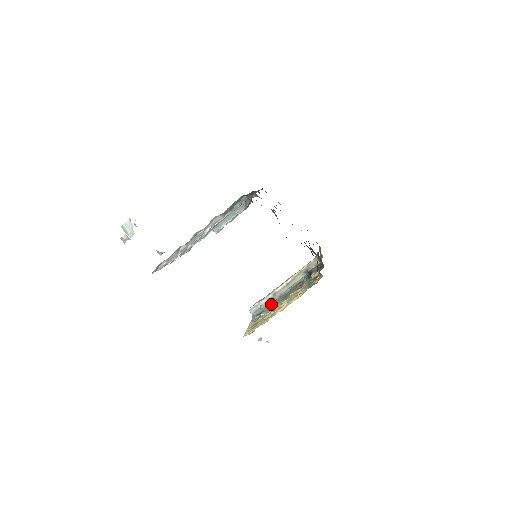
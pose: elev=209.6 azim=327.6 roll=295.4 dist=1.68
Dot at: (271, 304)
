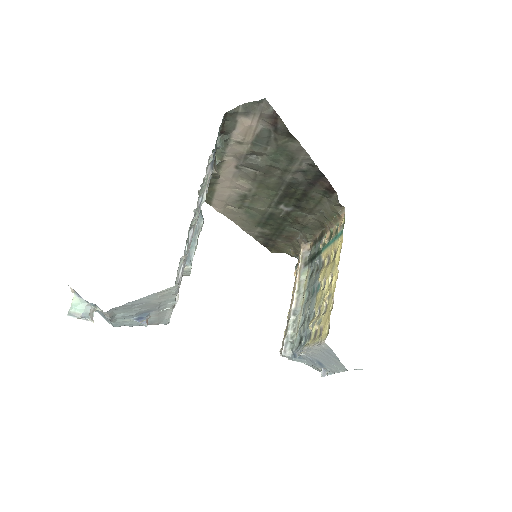
Dot at: (302, 323)
